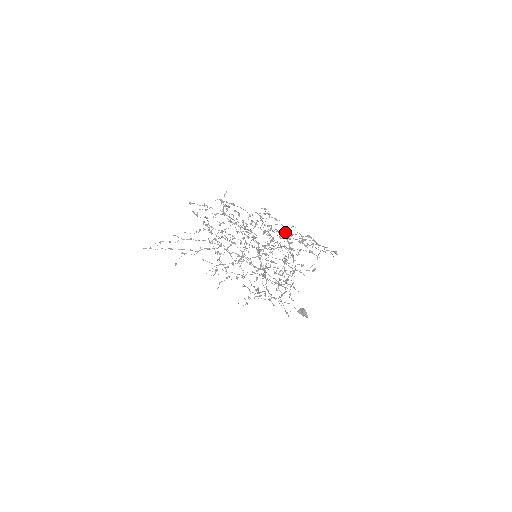
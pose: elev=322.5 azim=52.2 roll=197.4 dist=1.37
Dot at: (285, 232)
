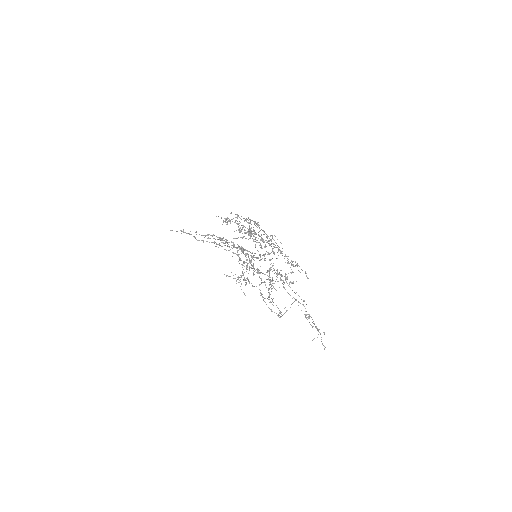
Dot at: (301, 310)
